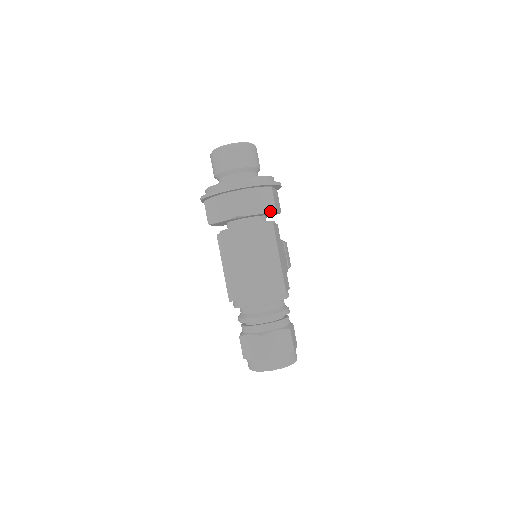
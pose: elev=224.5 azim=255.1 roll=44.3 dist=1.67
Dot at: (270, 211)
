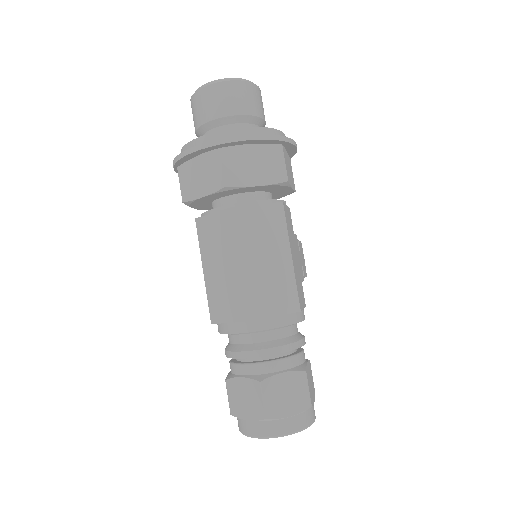
Dot at: (278, 182)
